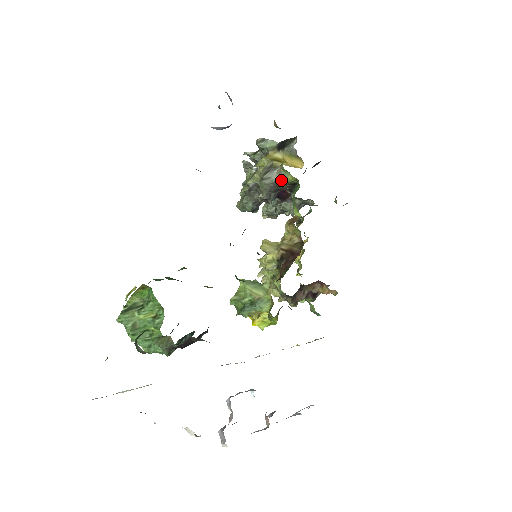
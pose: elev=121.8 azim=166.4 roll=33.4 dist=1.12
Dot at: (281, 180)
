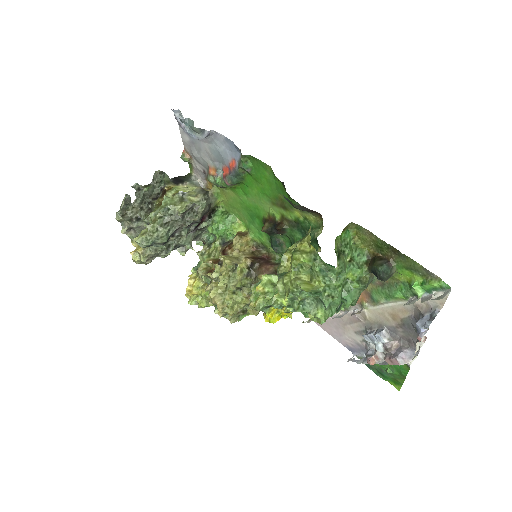
Dot at: (212, 203)
